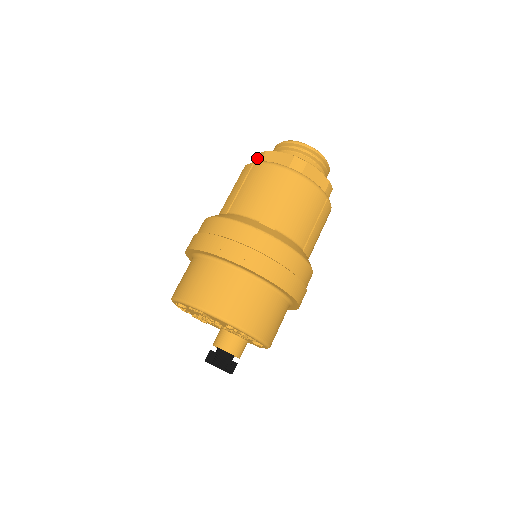
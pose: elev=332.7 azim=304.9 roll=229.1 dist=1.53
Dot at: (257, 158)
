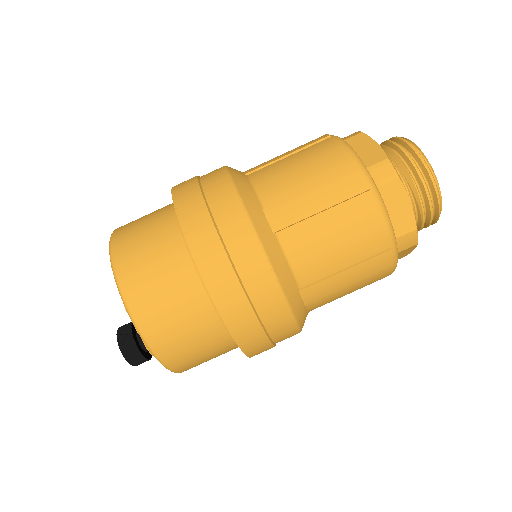
Dot at: occluded
